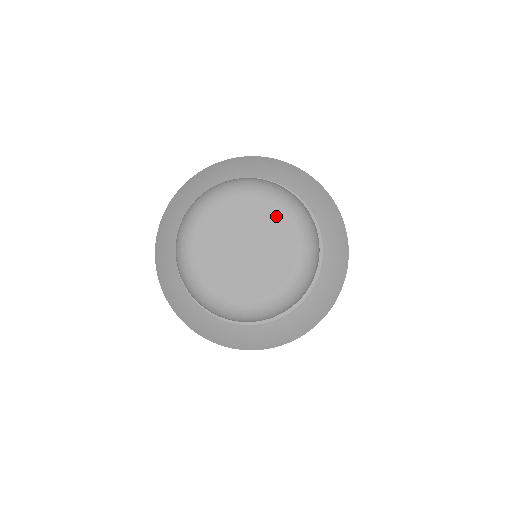
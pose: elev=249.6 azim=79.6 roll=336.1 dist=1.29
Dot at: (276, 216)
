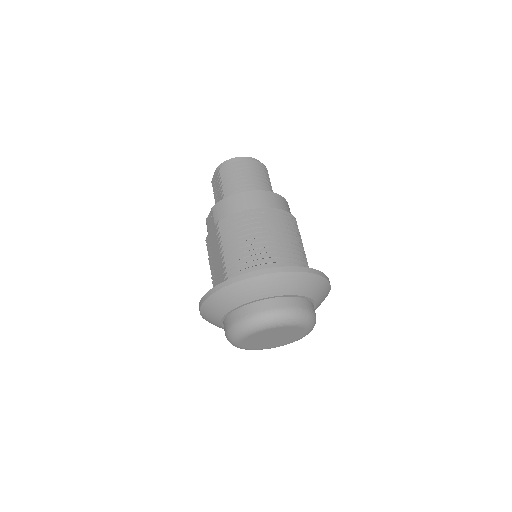
Dot at: (267, 331)
